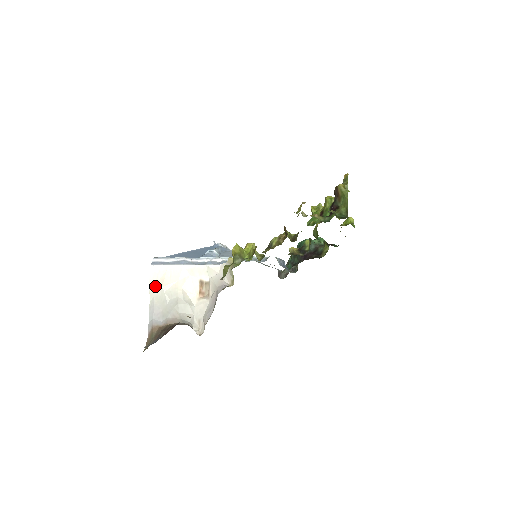
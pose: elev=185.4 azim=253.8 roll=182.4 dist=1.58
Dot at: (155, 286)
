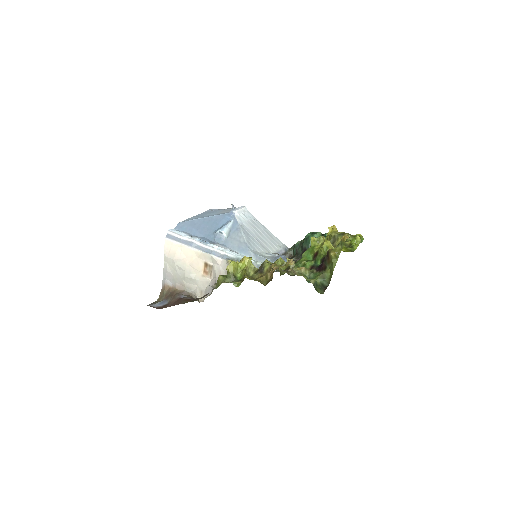
Dot at: (168, 256)
